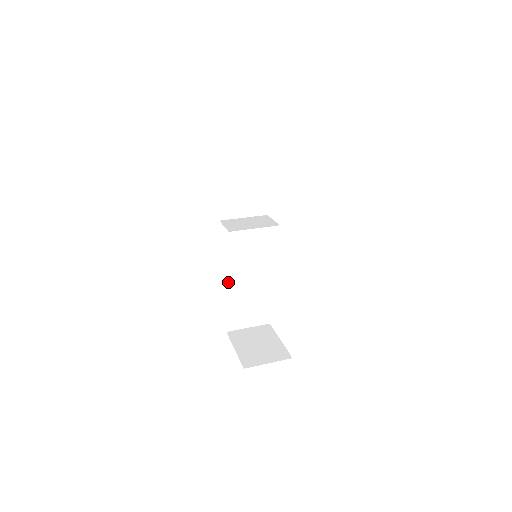
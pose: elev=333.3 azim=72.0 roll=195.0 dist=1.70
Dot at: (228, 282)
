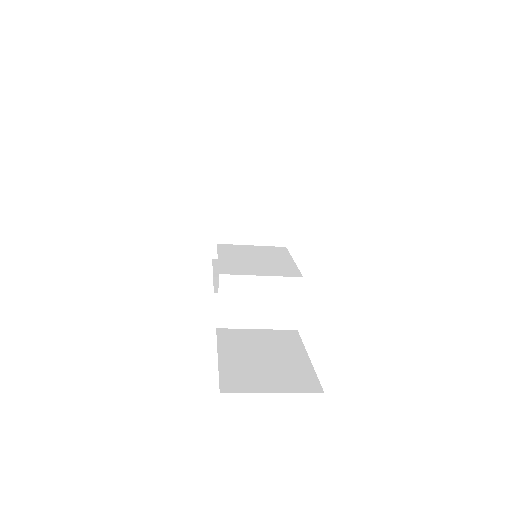
Dot at: (225, 334)
